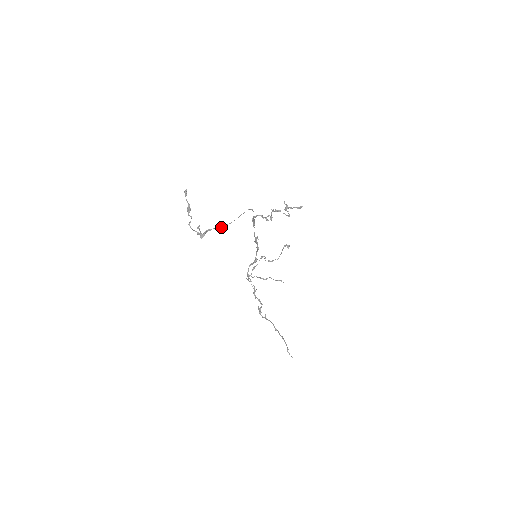
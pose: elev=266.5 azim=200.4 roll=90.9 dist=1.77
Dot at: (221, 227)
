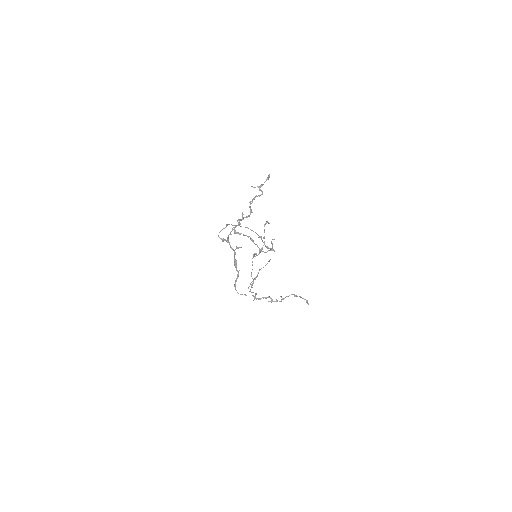
Dot at: (261, 238)
